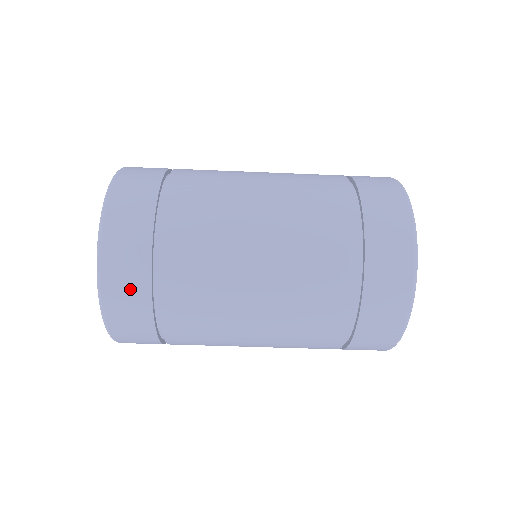
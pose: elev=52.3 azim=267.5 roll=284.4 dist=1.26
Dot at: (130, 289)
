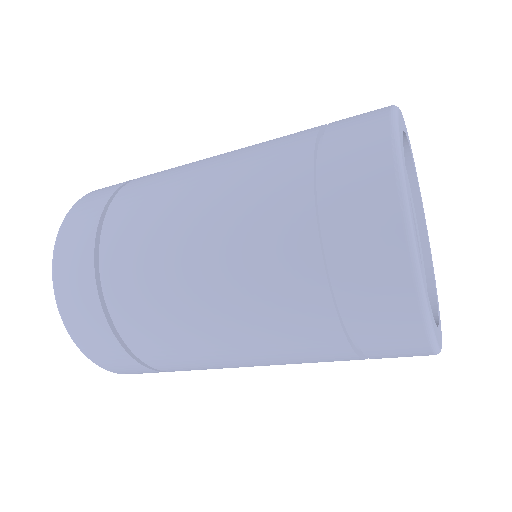
Dot at: (78, 286)
